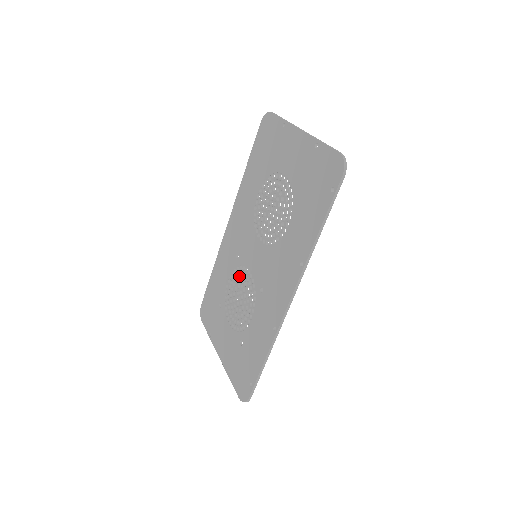
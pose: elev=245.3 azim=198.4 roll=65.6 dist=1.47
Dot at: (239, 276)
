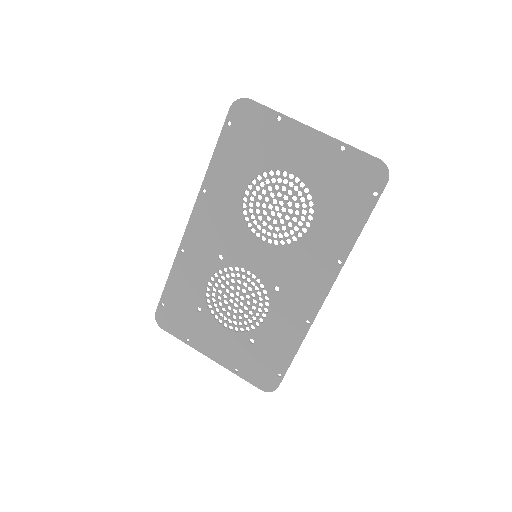
Dot at: (230, 278)
